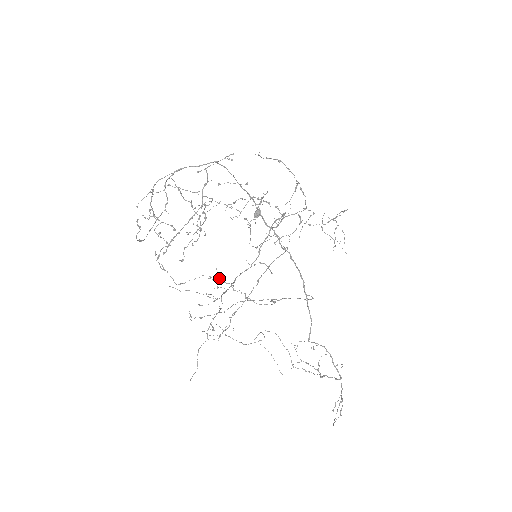
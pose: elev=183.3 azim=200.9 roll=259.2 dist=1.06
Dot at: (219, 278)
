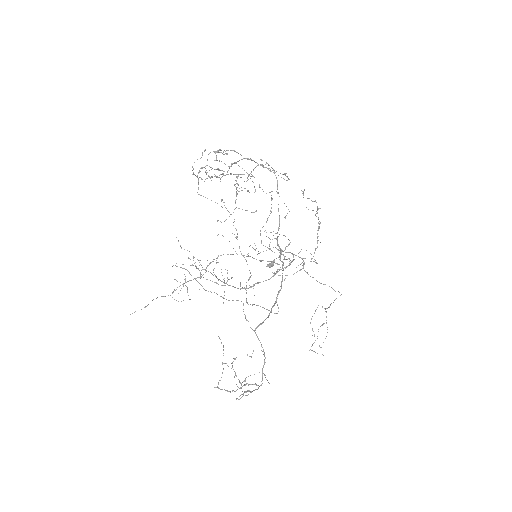
Dot at: (213, 270)
